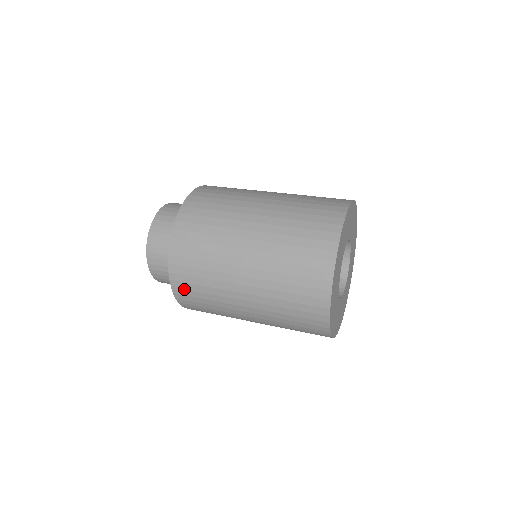
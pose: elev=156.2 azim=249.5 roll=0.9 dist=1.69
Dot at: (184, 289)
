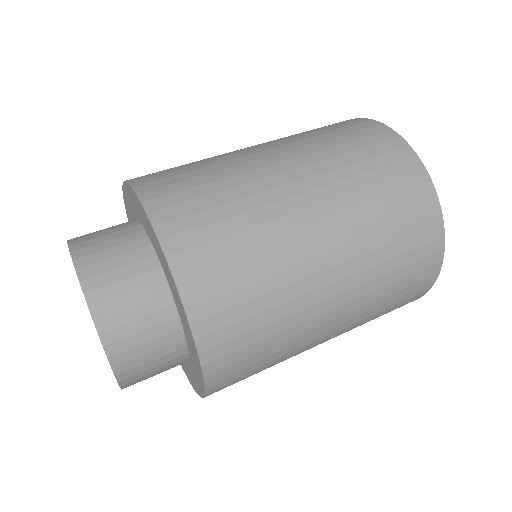
Dot at: (230, 374)
